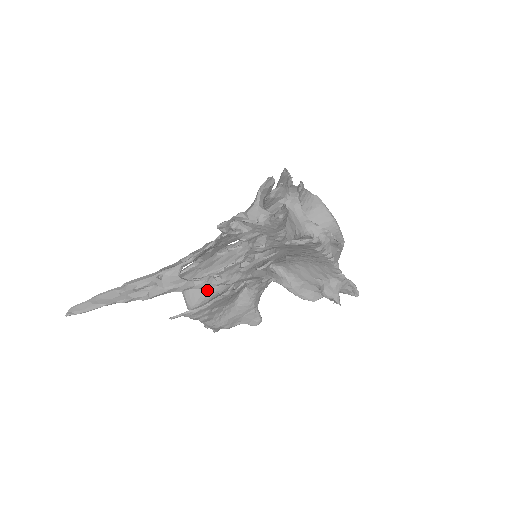
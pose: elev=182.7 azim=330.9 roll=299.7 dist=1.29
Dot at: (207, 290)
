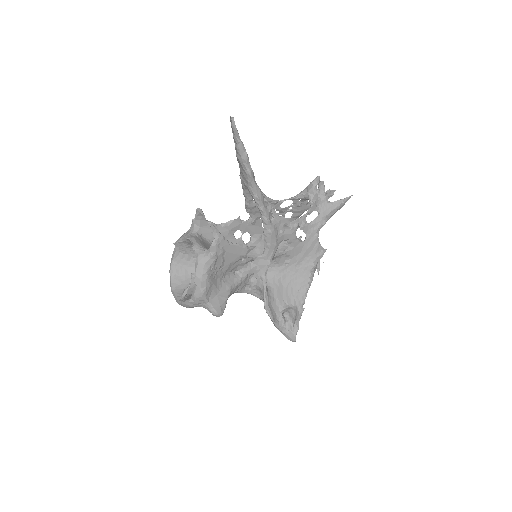
Dot at: occluded
